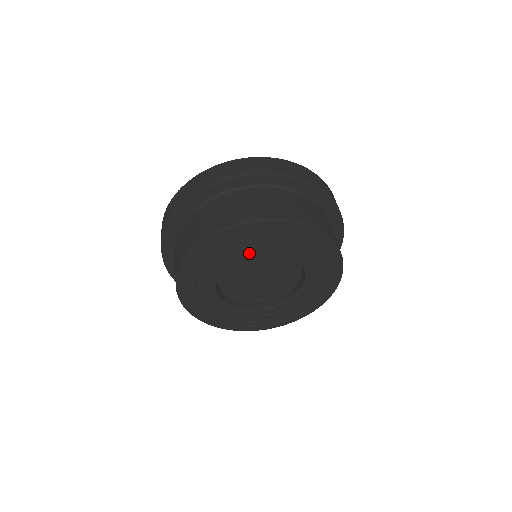
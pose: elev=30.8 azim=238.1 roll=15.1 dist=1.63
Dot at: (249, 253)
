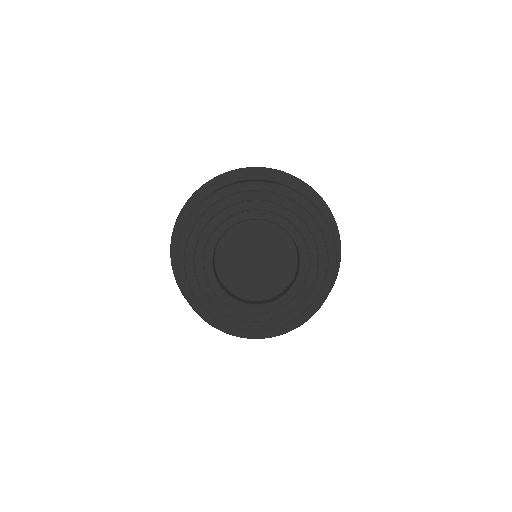
Dot at: (231, 243)
